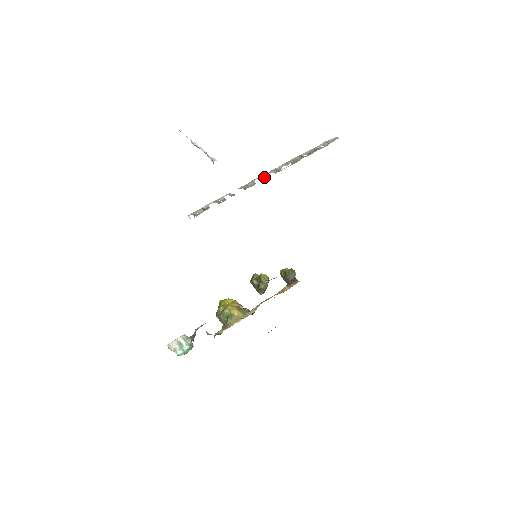
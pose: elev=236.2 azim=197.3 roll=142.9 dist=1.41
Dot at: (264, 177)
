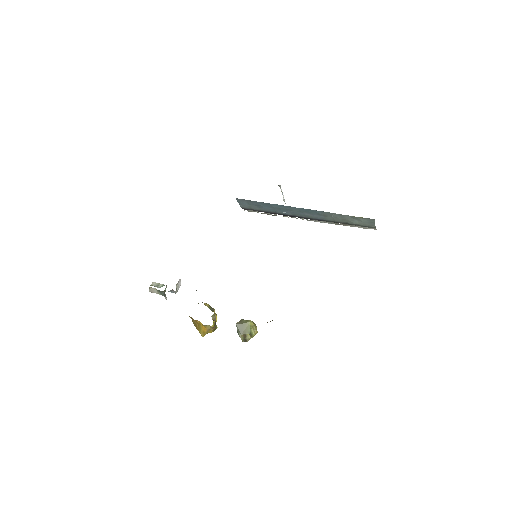
Dot at: (303, 218)
